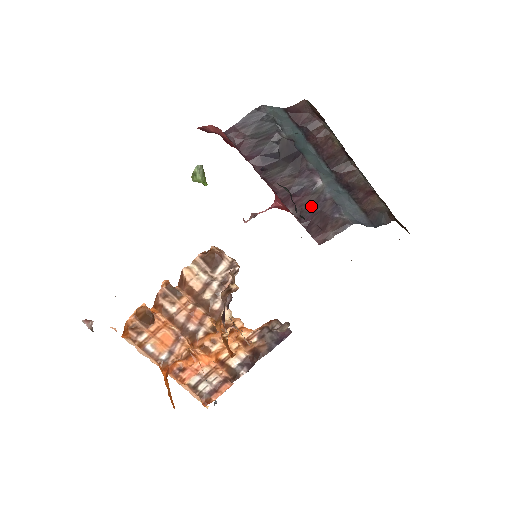
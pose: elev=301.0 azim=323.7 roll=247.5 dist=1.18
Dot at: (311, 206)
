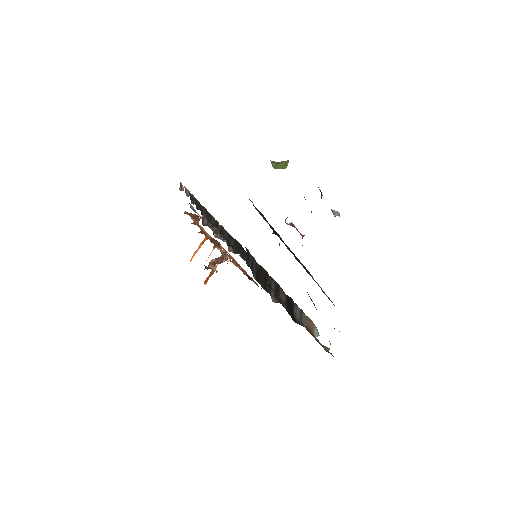
Dot at: occluded
